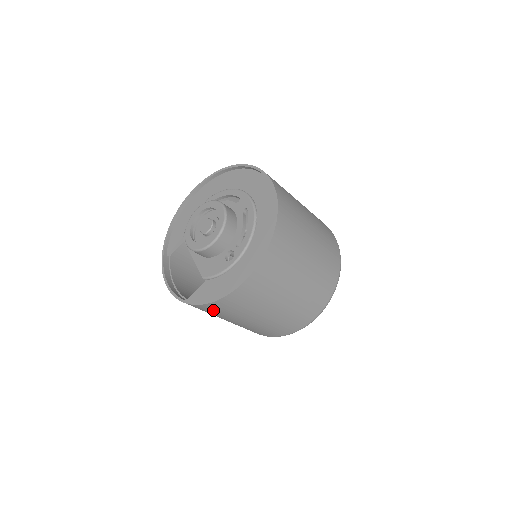
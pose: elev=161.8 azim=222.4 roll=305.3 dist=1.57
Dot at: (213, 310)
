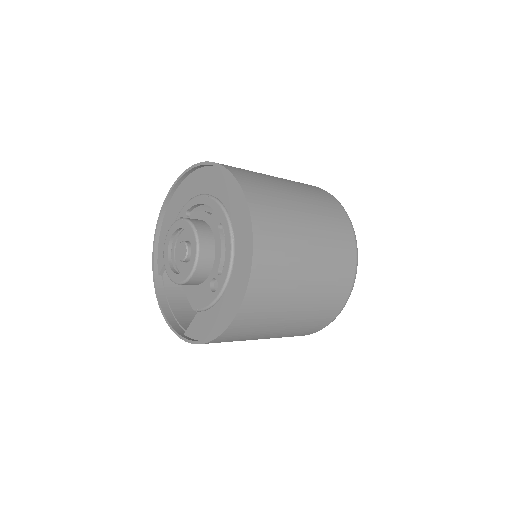
Dot at: occluded
